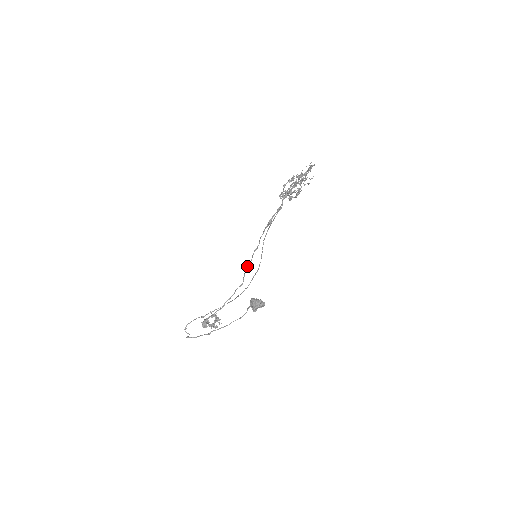
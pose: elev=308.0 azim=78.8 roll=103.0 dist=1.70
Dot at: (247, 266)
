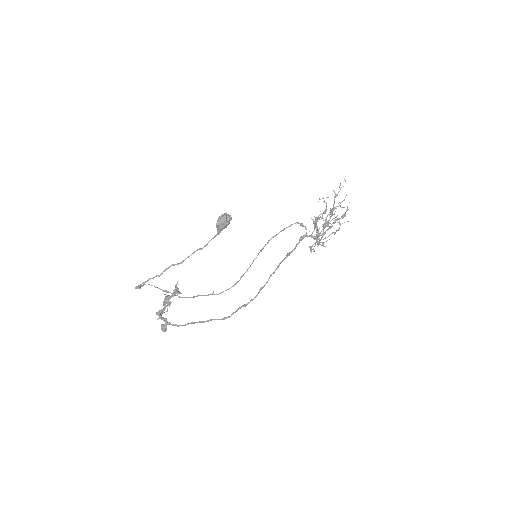
Dot at: (244, 304)
